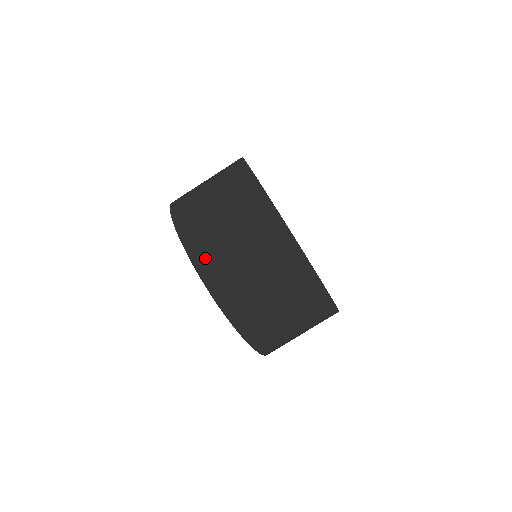
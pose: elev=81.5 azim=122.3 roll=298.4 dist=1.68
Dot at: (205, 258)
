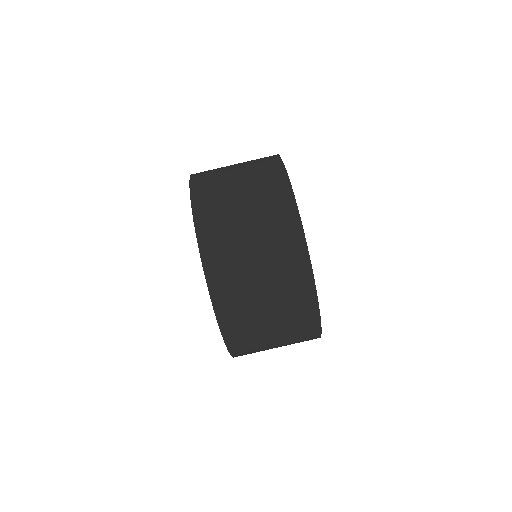
Dot at: (205, 200)
